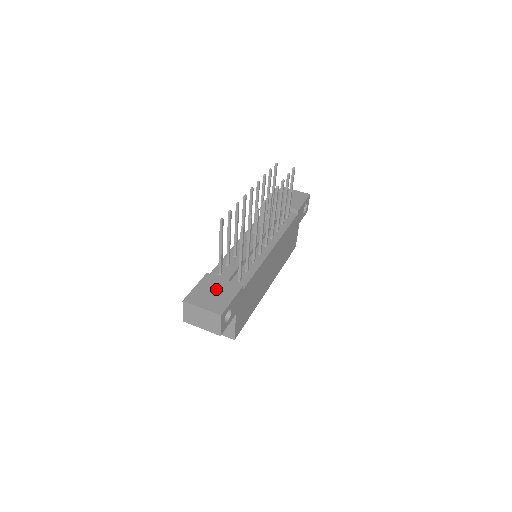
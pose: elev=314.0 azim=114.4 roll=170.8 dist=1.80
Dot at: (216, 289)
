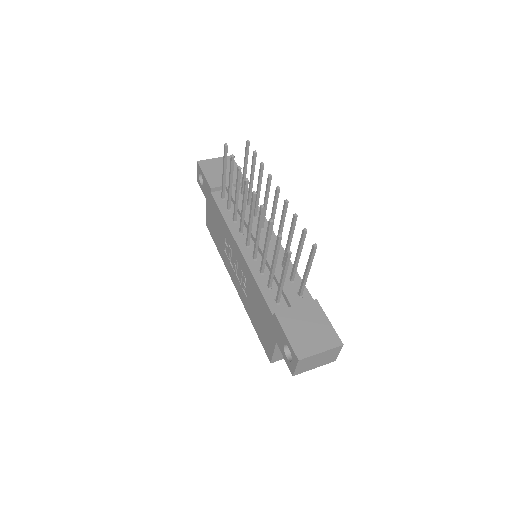
Dot at: (305, 322)
